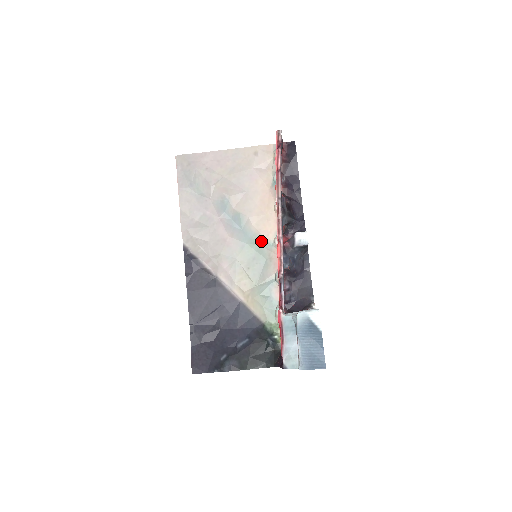
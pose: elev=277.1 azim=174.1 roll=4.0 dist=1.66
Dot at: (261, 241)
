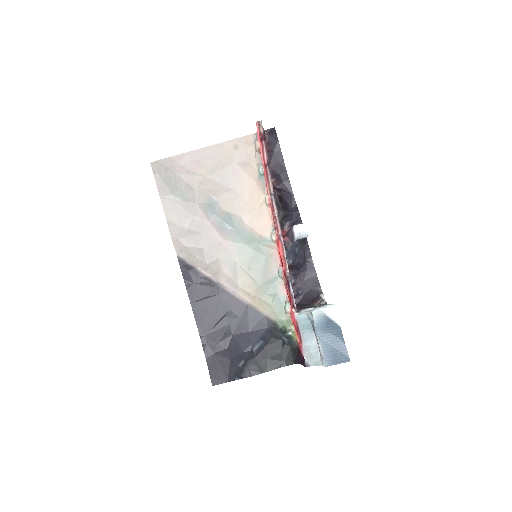
Dot at: (257, 239)
